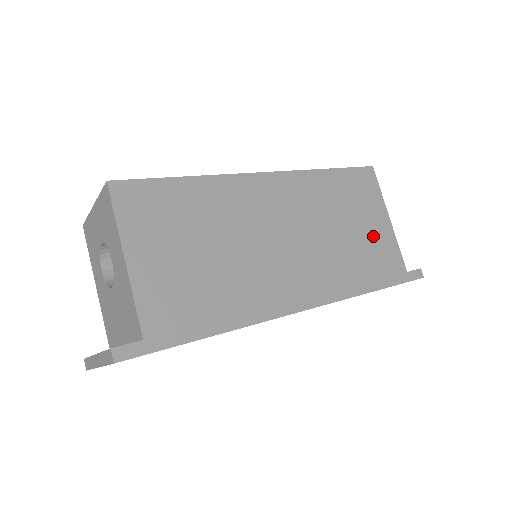
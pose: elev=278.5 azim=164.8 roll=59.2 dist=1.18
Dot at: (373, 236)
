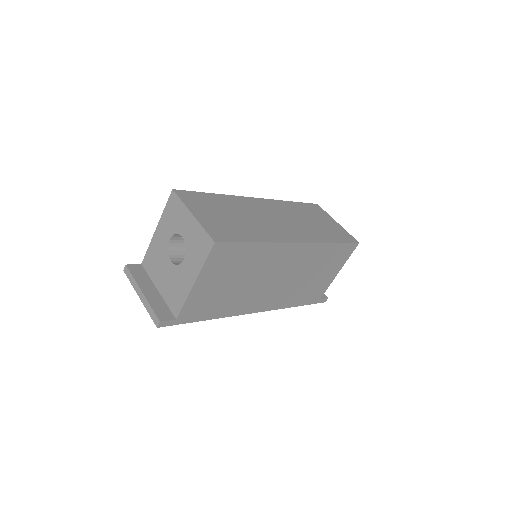
Dot at: (322, 281)
